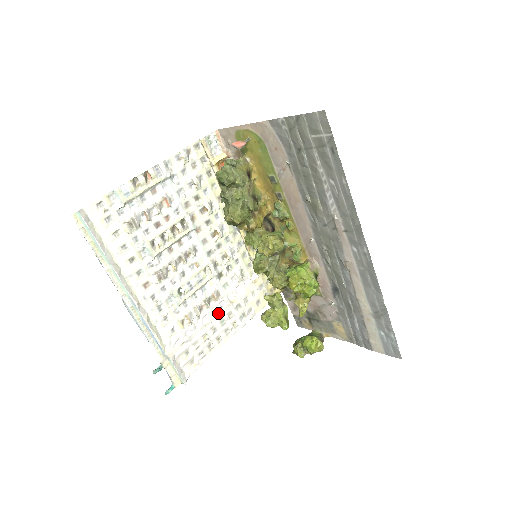
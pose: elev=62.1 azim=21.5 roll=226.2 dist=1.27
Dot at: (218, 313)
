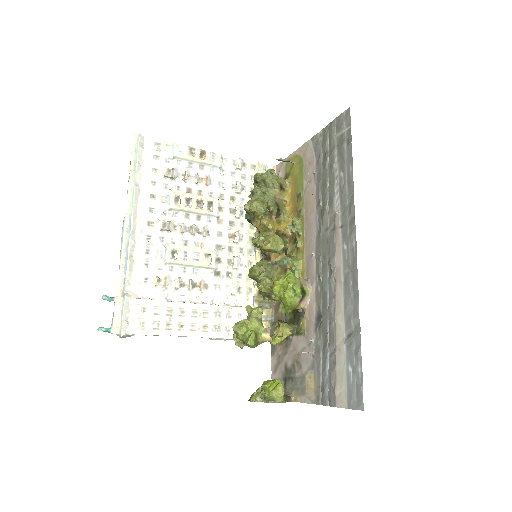
Dot at: (195, 303)
